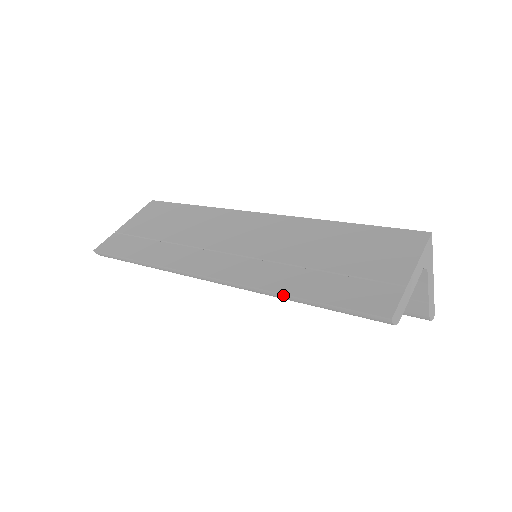
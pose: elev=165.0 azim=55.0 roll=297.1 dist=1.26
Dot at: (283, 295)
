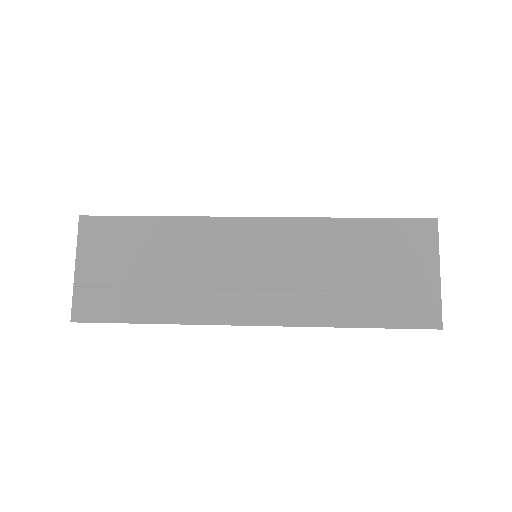
Dot at: (341, 327)
